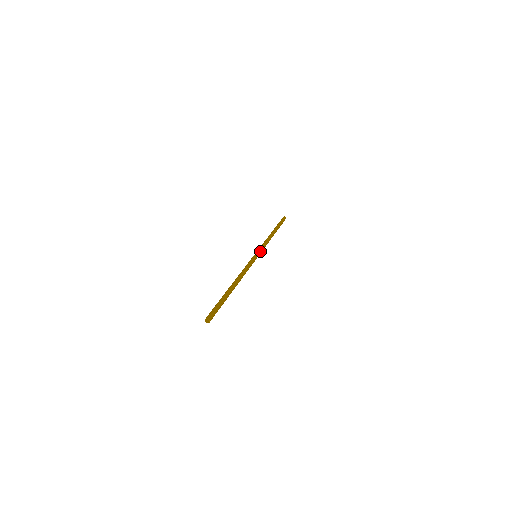
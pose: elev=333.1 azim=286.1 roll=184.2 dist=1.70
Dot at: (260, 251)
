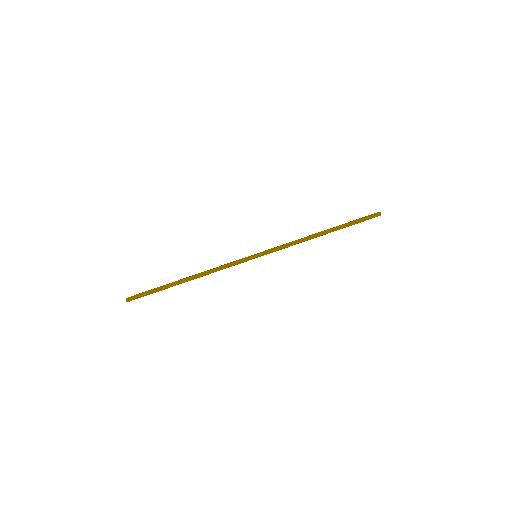
Dot at: (266, 253)
